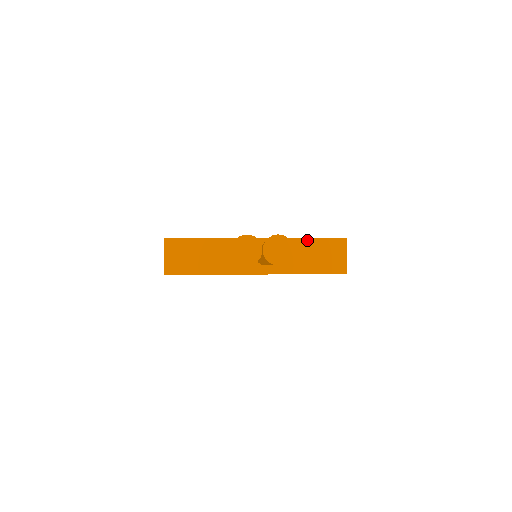
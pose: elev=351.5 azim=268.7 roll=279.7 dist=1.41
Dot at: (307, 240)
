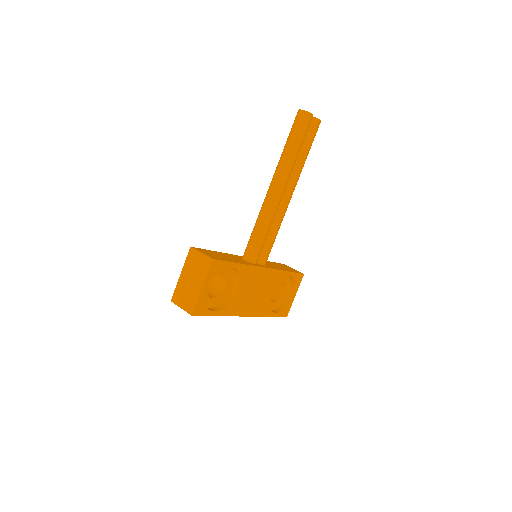
Dot at: (268, 261)
